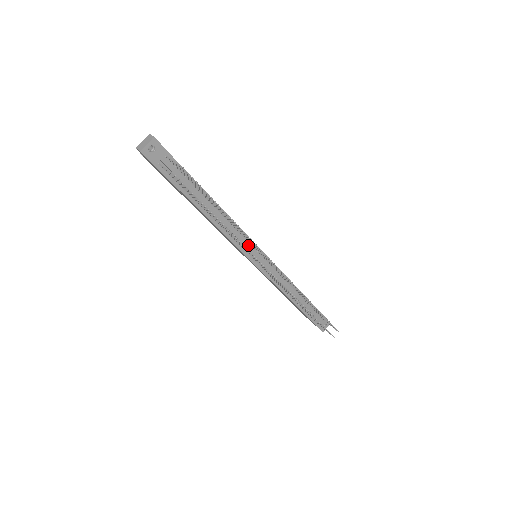
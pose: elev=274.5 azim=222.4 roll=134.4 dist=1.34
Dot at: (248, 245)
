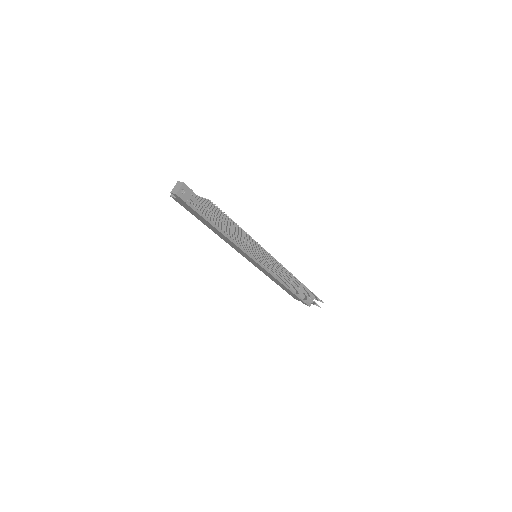
Dot at: occluded
